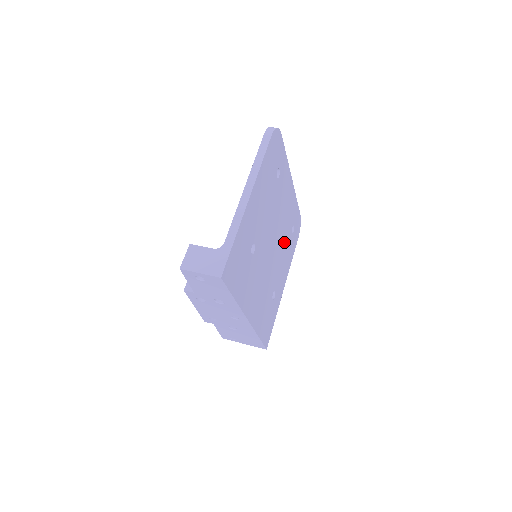
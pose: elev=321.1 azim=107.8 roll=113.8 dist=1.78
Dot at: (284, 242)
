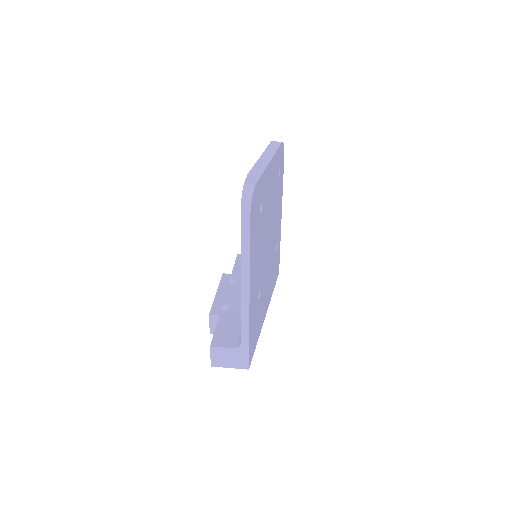
Dot at: (275, 205)
